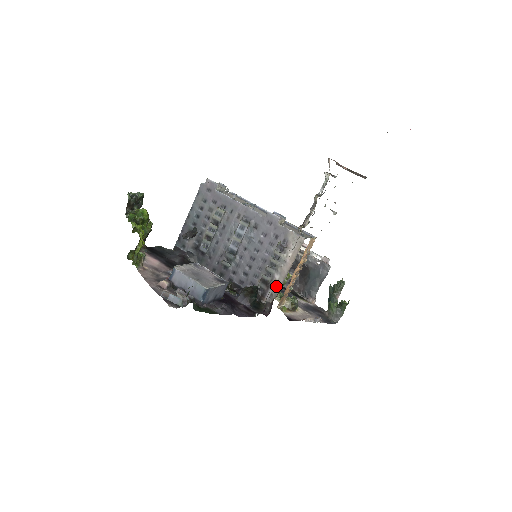
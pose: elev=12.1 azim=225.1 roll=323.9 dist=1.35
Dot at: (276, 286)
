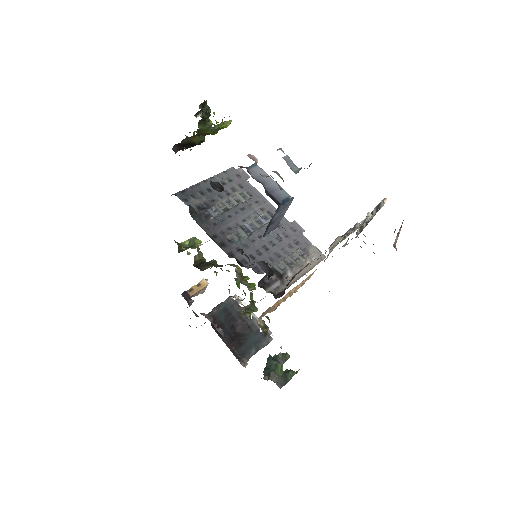
Dot at: (285, 282)
